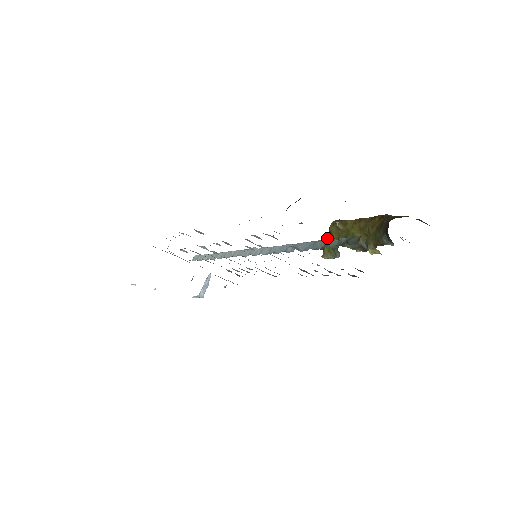
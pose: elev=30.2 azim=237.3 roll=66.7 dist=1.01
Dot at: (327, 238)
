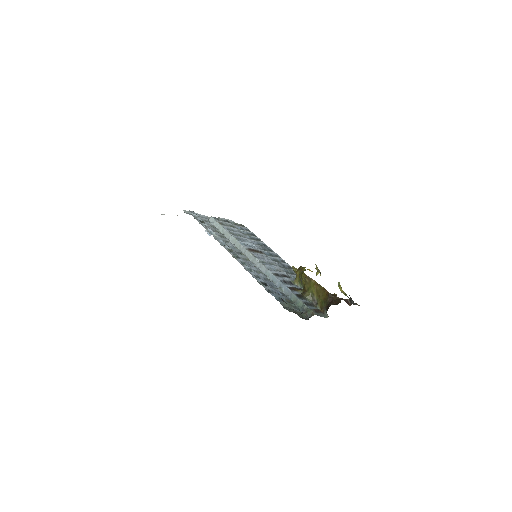
Dot at: (299, 276)
